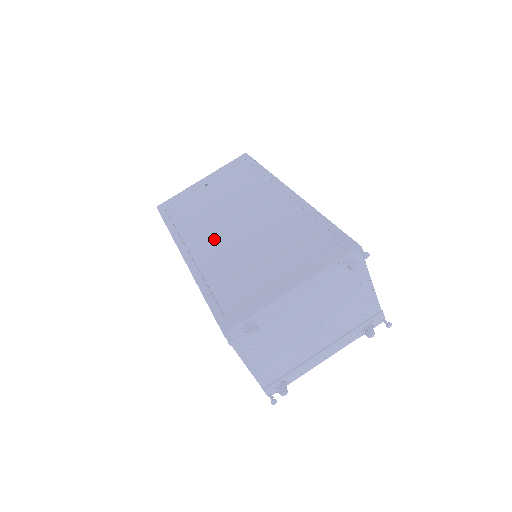
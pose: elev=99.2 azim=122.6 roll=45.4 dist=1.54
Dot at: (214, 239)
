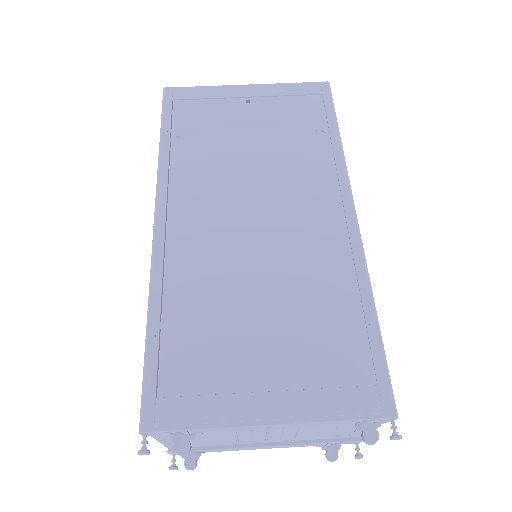
Dot at: (210, 224)
